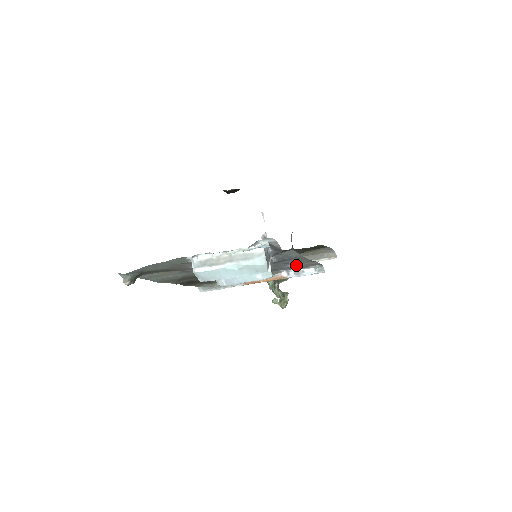
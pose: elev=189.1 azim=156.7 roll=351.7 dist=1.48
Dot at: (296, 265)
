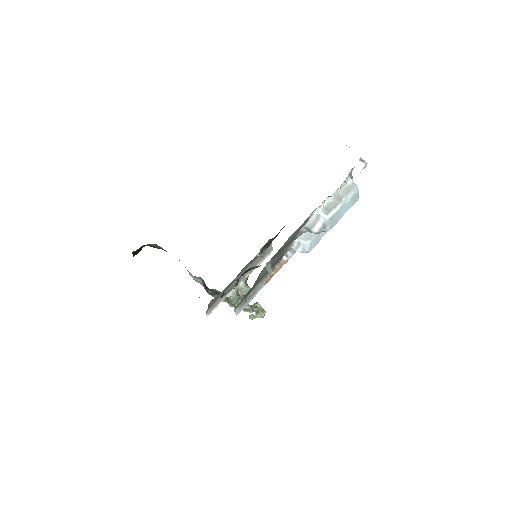
Dot at: occluded
